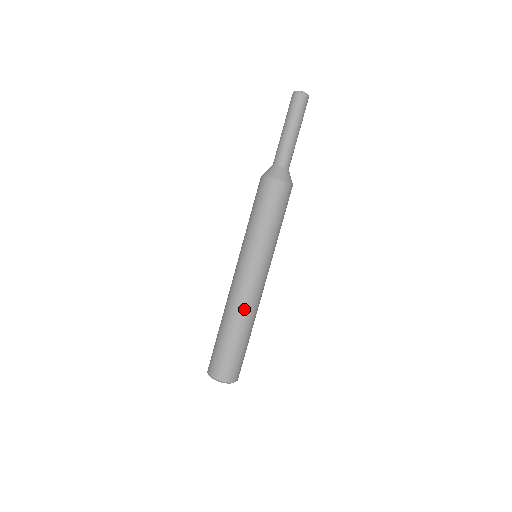
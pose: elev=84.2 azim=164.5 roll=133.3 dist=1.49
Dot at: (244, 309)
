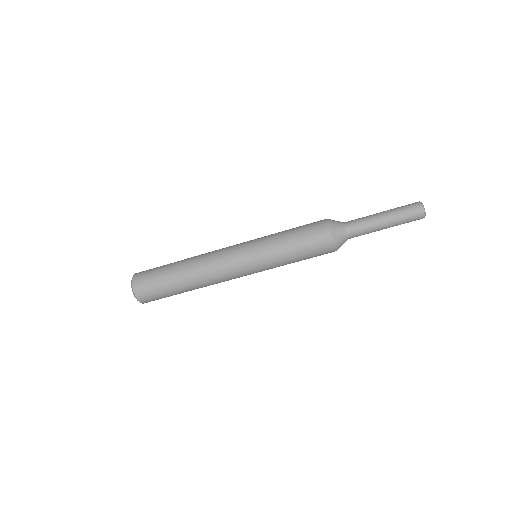
Dot at: (203, 271)
